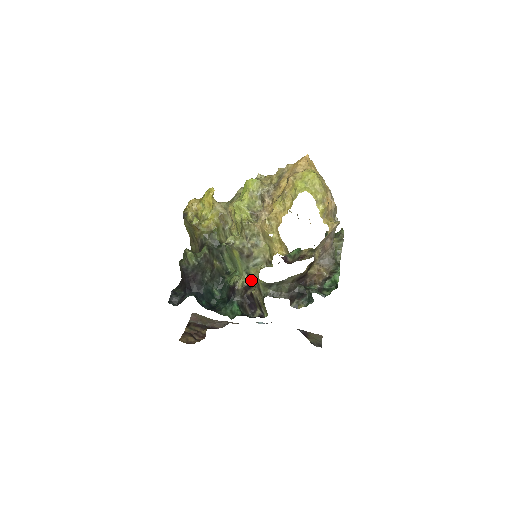
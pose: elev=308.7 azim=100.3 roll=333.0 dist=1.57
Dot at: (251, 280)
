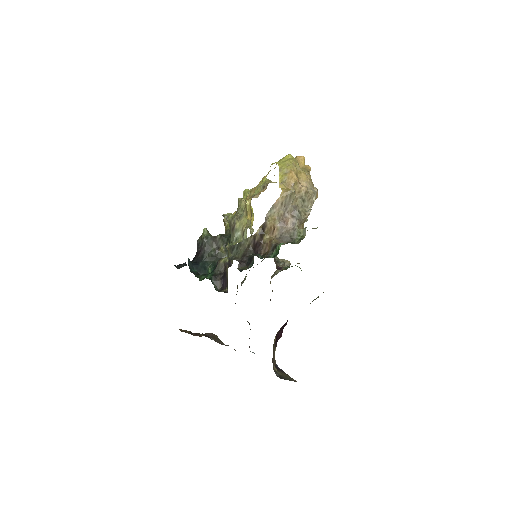
Dot at: occluded
